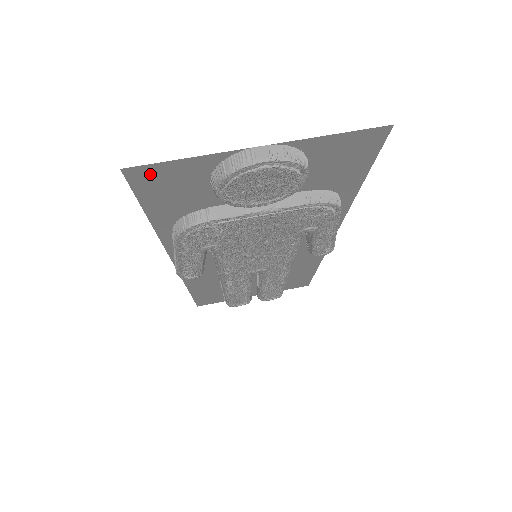
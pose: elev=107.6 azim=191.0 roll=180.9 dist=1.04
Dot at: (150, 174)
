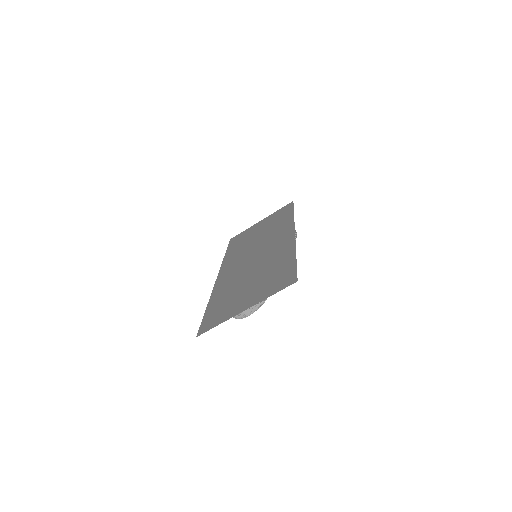
Dot at: (206, 328)
